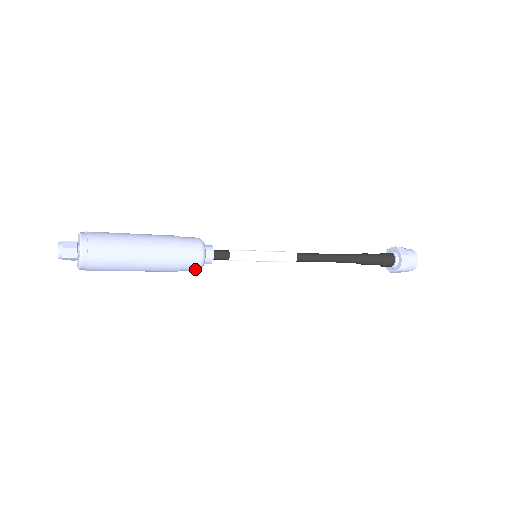
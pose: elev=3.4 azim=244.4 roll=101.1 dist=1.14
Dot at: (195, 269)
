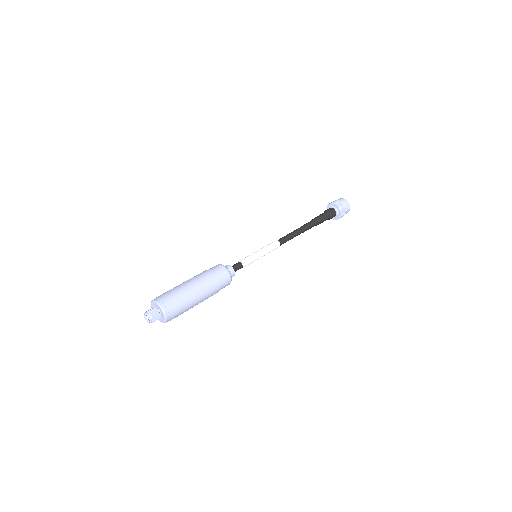
Dot at: occluded
